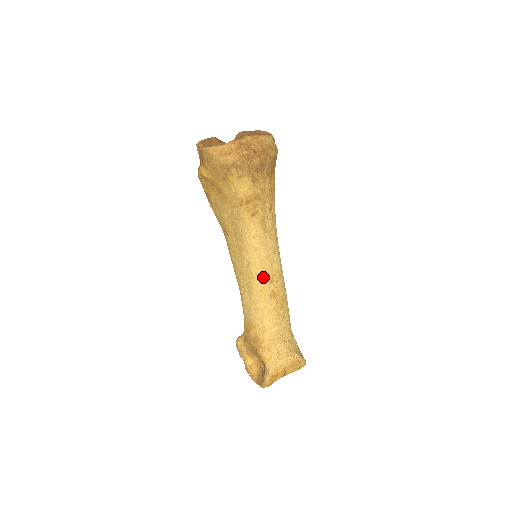
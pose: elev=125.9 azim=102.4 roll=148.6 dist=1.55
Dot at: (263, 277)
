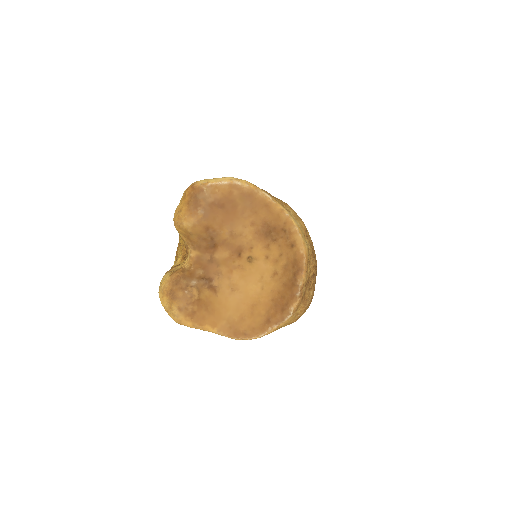
Dot at: occluded
